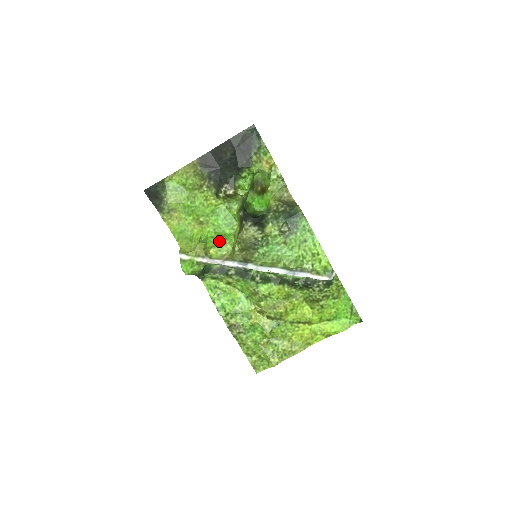
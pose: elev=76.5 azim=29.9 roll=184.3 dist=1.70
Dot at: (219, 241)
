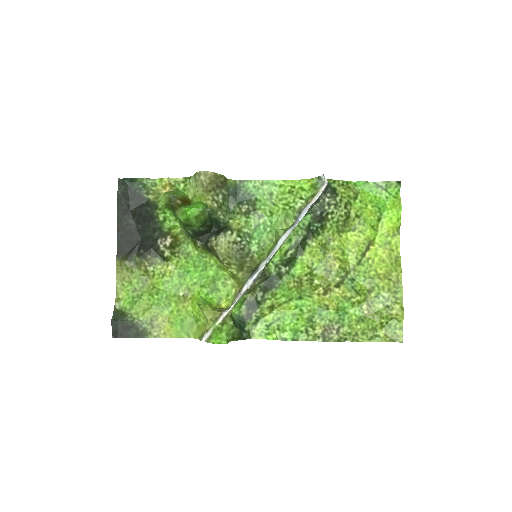
Dot at: (217, 289)
